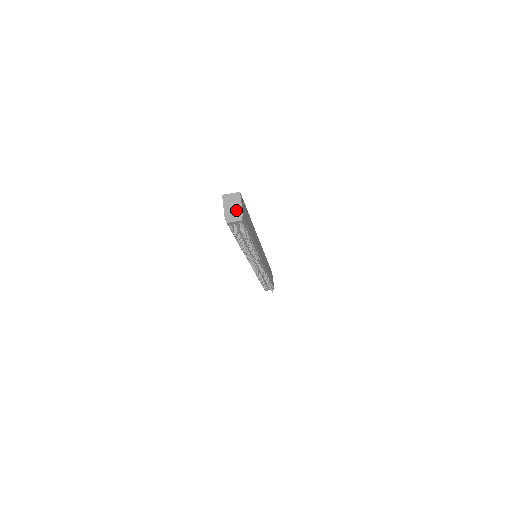
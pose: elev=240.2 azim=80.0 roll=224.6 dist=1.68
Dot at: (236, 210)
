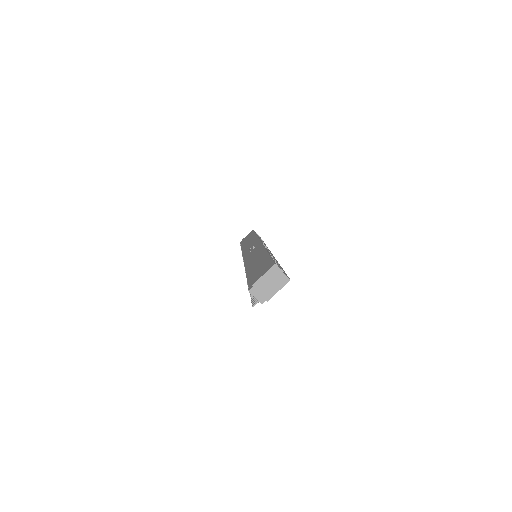
Dot at: (269, 290)
